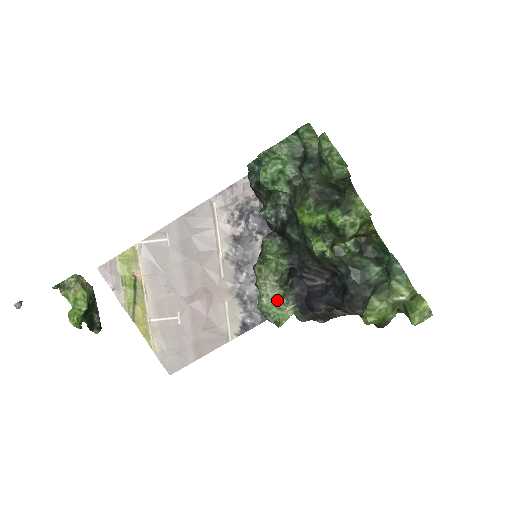
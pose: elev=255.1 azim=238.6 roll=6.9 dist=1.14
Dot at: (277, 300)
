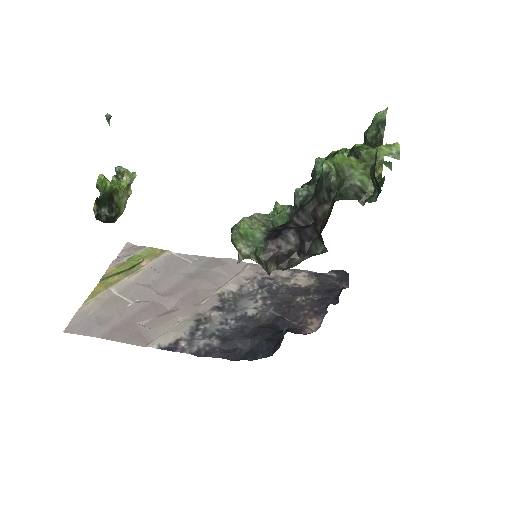
Dot at: (256, 222)
